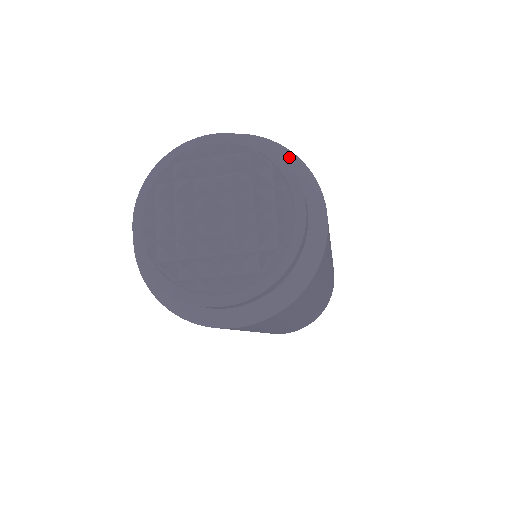
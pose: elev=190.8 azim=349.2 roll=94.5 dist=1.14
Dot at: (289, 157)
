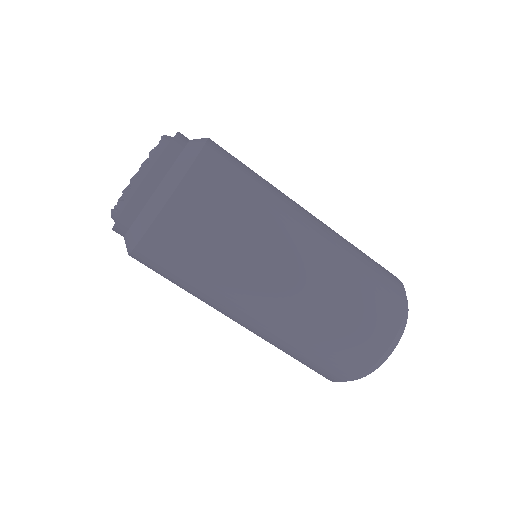
Dot at: occluded
